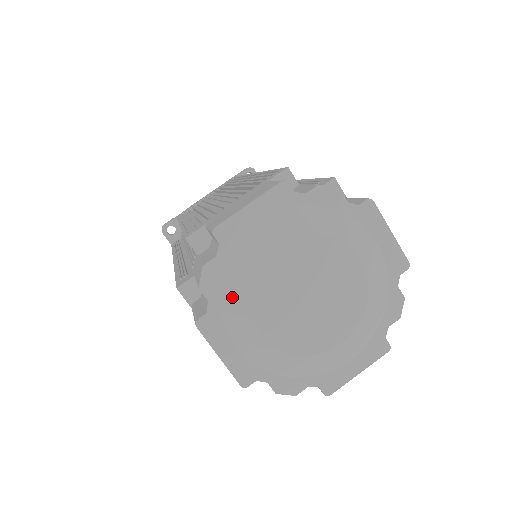
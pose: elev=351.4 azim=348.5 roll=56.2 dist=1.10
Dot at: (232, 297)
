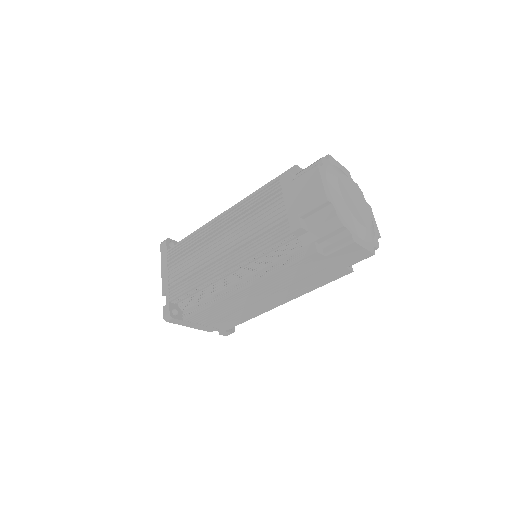
Dot at: (331, 172)
